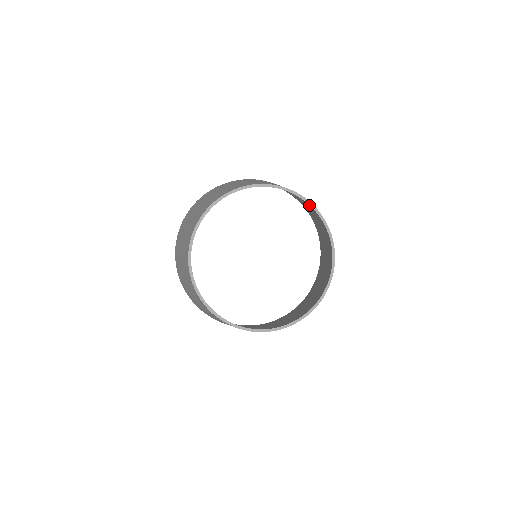
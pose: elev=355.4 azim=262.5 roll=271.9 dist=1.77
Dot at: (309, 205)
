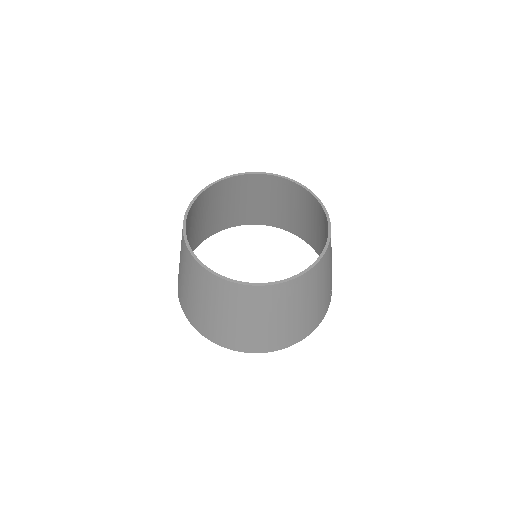
Dot at: (299, 188)
